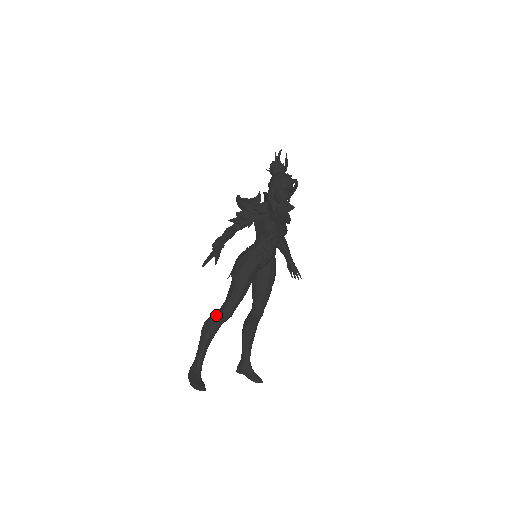
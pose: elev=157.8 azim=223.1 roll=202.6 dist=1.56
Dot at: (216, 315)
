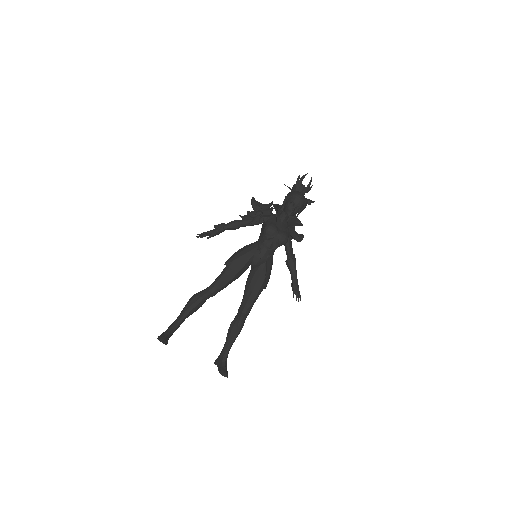
Dot at: (203, 290)
